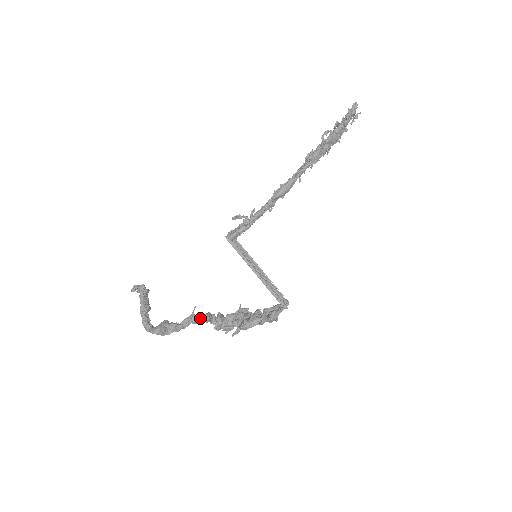
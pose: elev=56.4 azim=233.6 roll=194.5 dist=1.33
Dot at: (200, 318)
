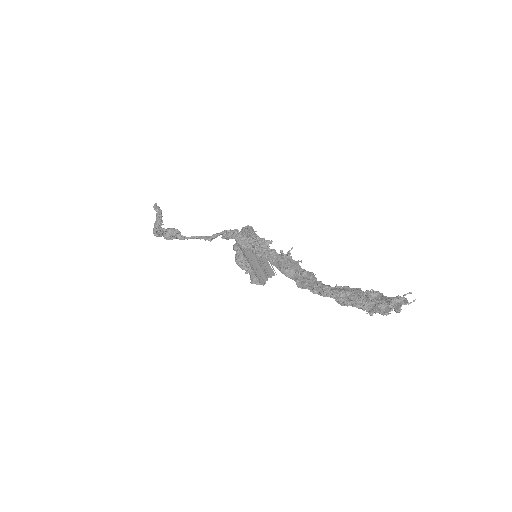
Dot at: (205, 240)
